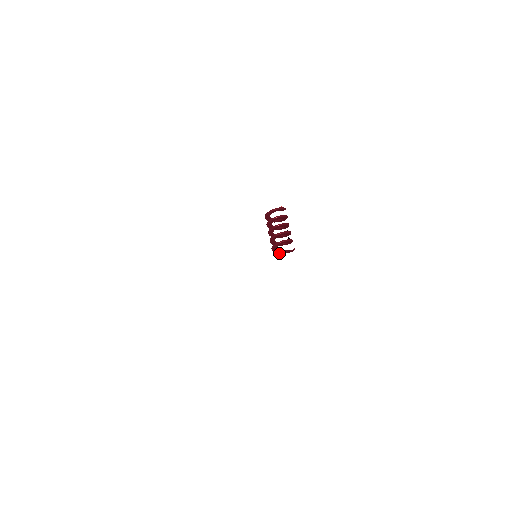
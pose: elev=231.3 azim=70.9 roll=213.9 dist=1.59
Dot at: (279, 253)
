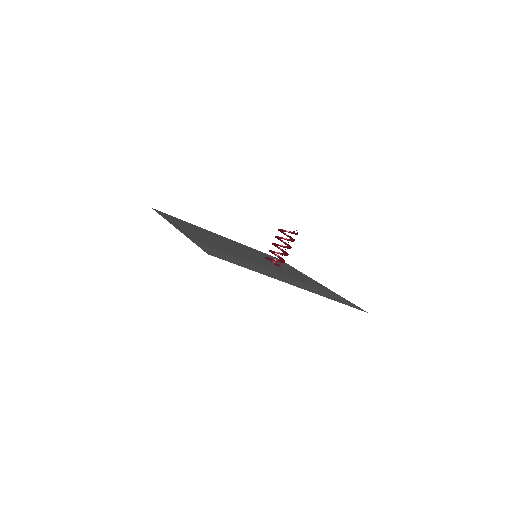
Dot at: occluded
